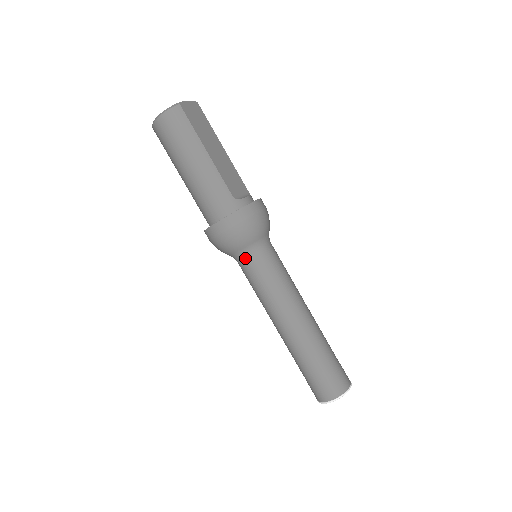
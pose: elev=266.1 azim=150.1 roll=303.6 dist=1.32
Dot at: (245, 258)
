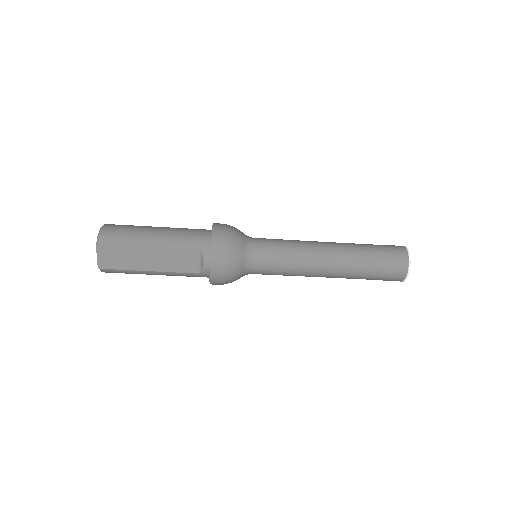
Dot at: occluded
